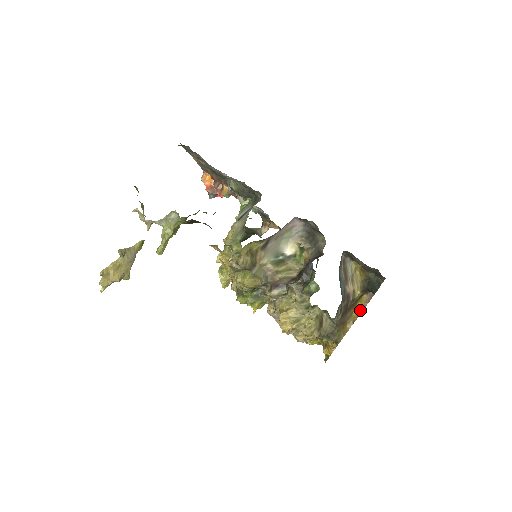
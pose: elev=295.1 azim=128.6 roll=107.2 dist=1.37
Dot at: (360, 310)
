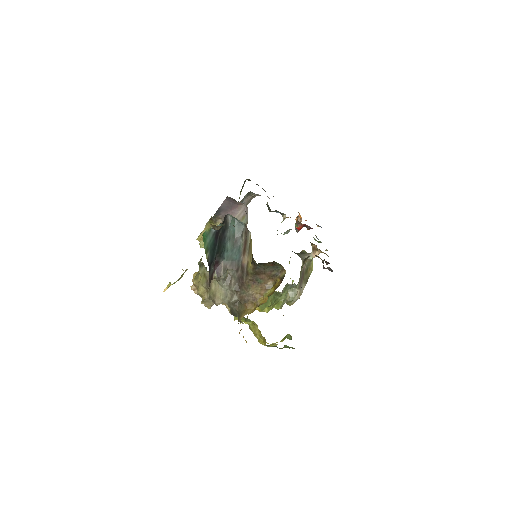
Dot at: (269, 294)
